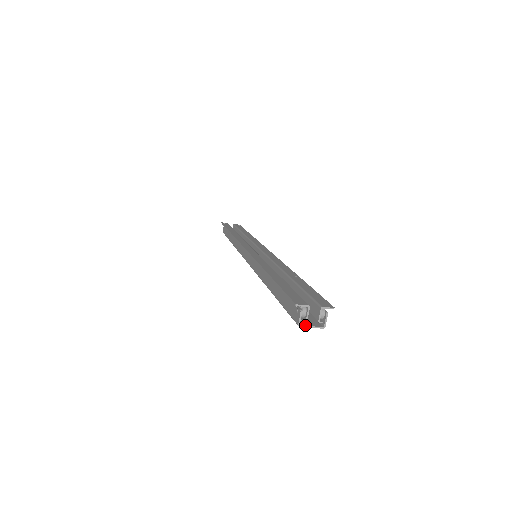
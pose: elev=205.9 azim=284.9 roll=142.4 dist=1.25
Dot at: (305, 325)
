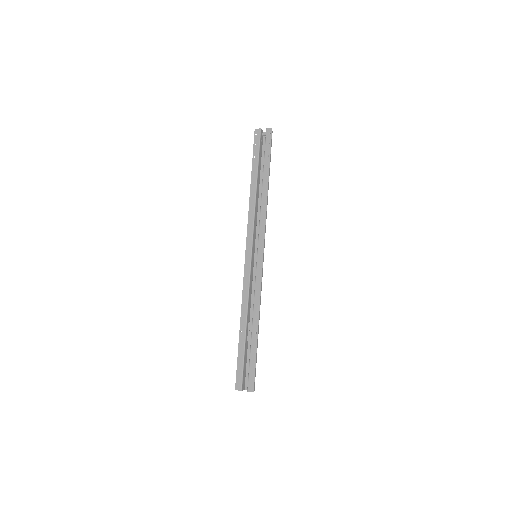
Dot at: (245, 389)
